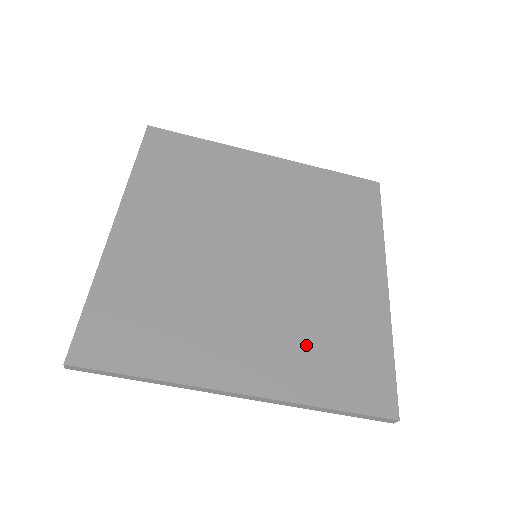
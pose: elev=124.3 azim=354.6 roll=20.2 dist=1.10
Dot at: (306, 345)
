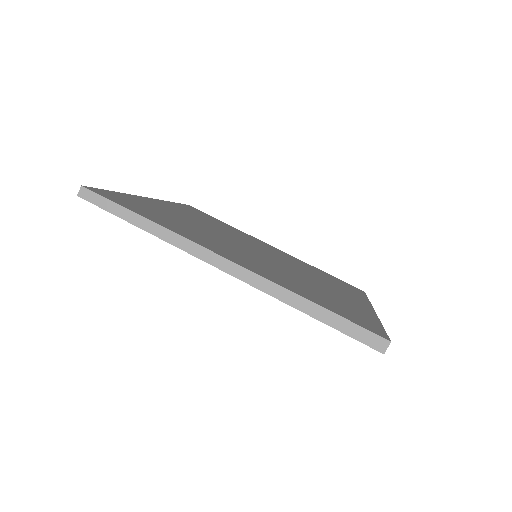
Dot at: (295, 282)
